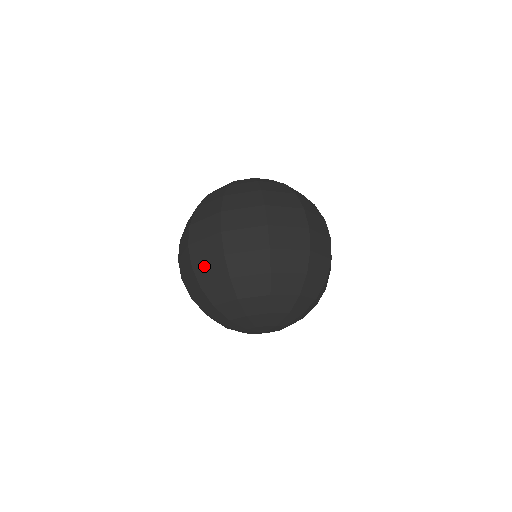
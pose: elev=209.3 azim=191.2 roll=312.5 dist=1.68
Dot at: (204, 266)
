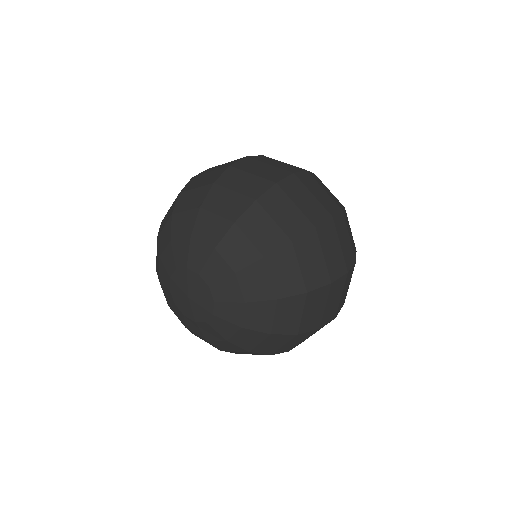
Dot at: (243, 174)
